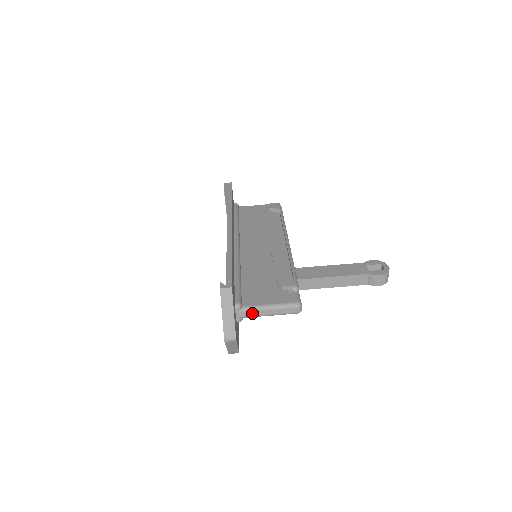
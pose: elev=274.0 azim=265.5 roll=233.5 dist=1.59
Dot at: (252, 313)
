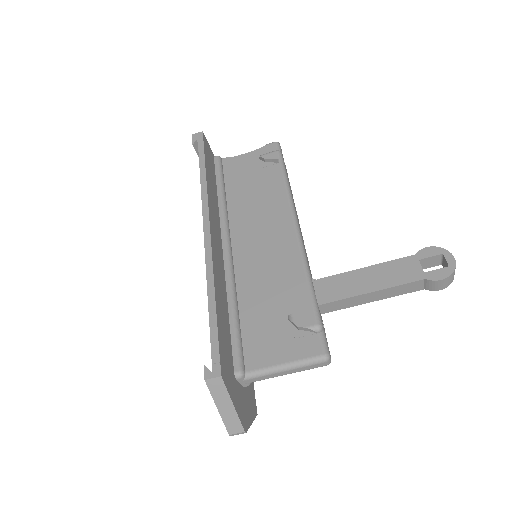
Dot at: (262, 378)
